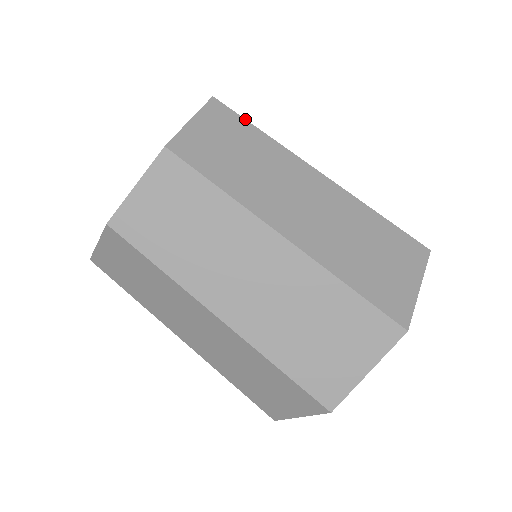
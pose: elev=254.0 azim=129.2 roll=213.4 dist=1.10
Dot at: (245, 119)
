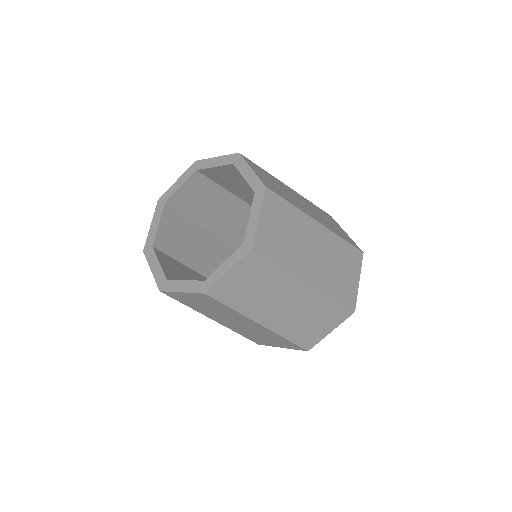
Dot at: (283, 198)
